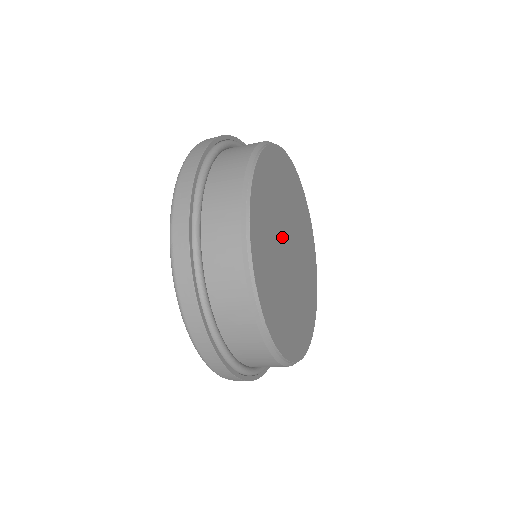
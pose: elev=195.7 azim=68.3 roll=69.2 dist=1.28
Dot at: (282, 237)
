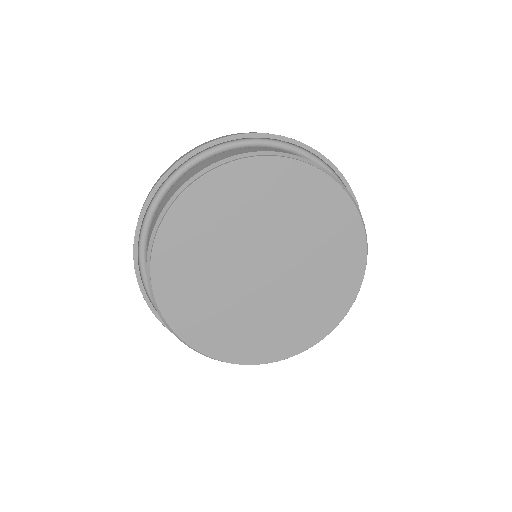
Dot at: (237, 267)
